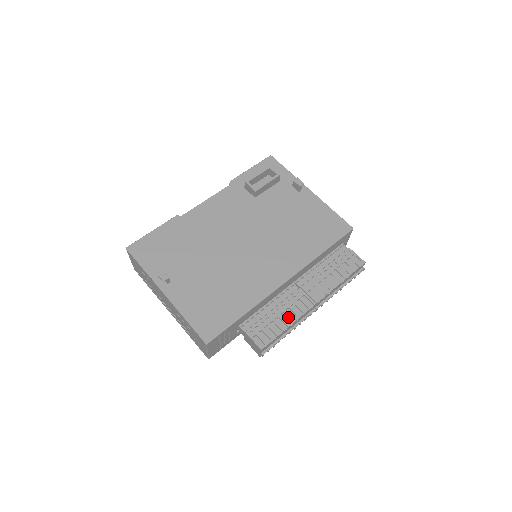
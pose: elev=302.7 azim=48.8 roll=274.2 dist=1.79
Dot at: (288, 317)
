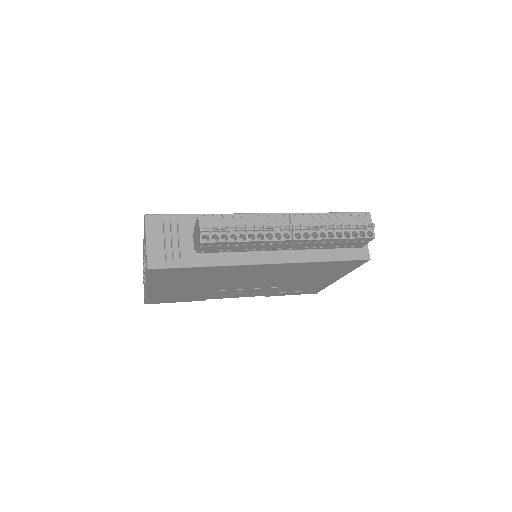
Dot at: occluded
